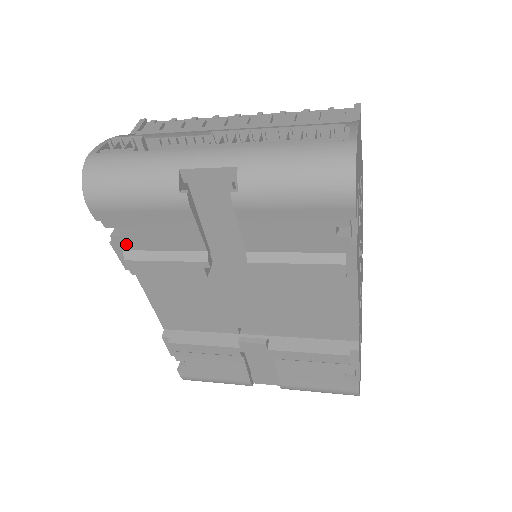
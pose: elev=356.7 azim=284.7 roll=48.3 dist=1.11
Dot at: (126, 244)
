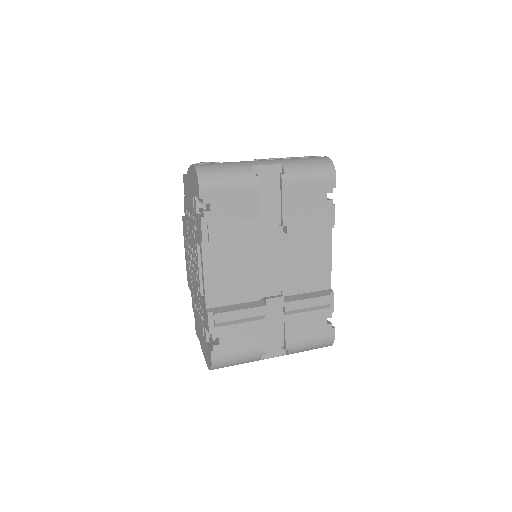
Dot at: (211, 218)
